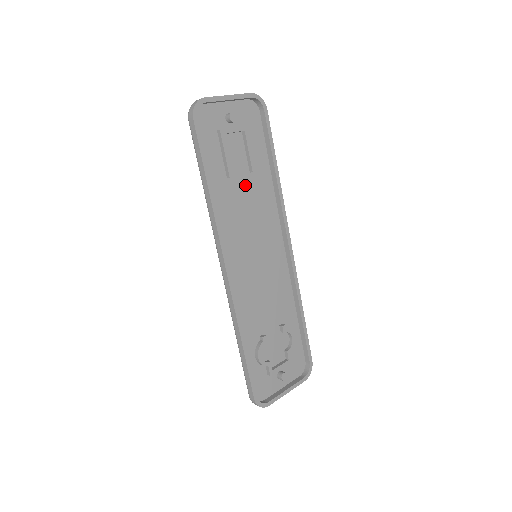
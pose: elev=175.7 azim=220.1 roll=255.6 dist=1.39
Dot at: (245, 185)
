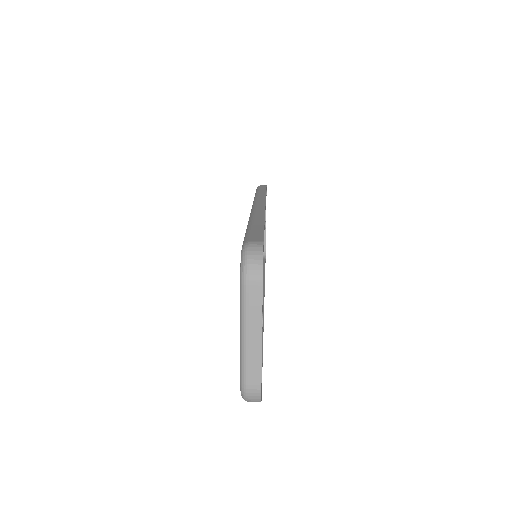
Dot at: occluded
